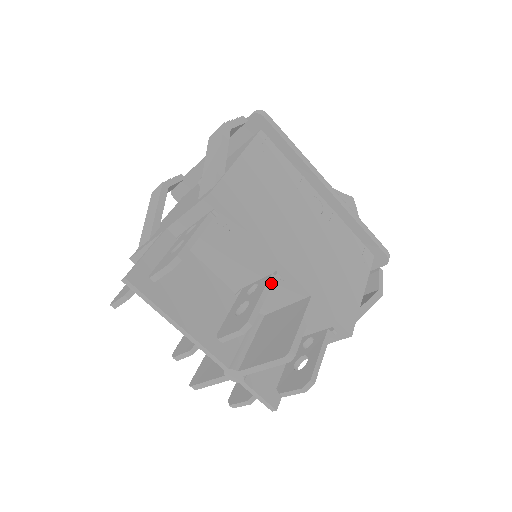
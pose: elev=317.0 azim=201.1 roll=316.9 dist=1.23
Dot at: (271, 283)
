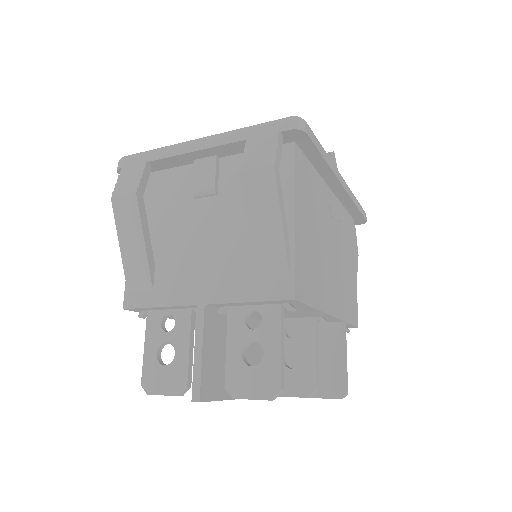
Dot at: (317, 329)
